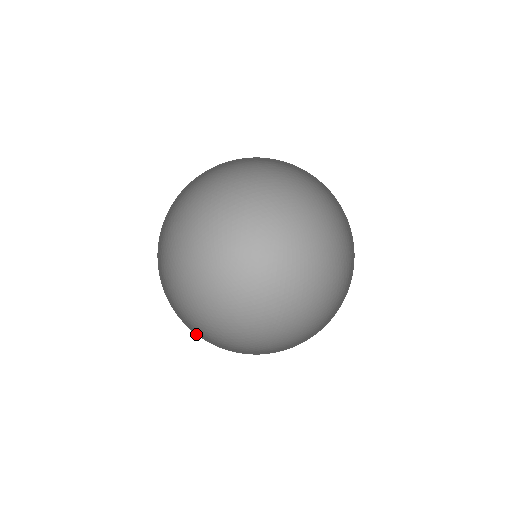
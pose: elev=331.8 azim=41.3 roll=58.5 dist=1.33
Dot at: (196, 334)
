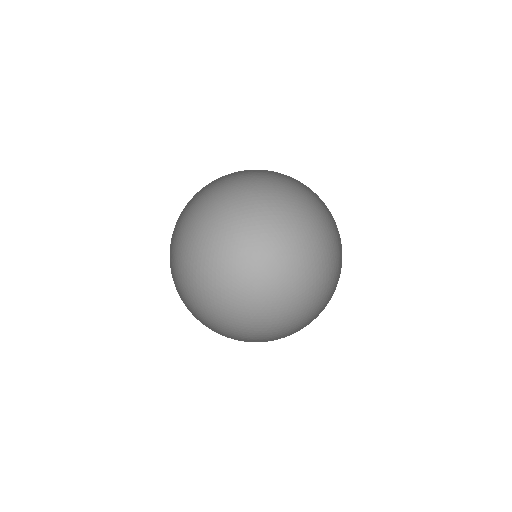
Dot at: (198, 295)
